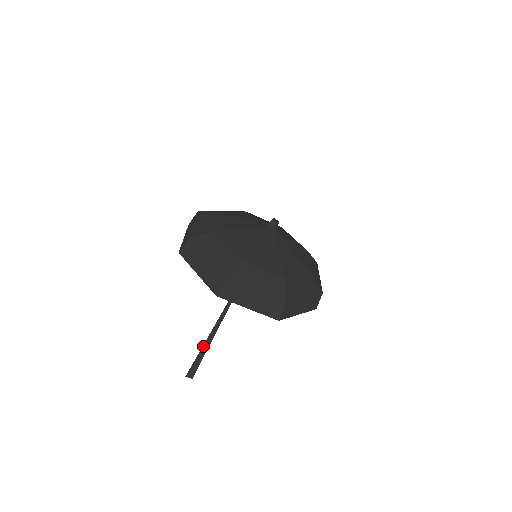
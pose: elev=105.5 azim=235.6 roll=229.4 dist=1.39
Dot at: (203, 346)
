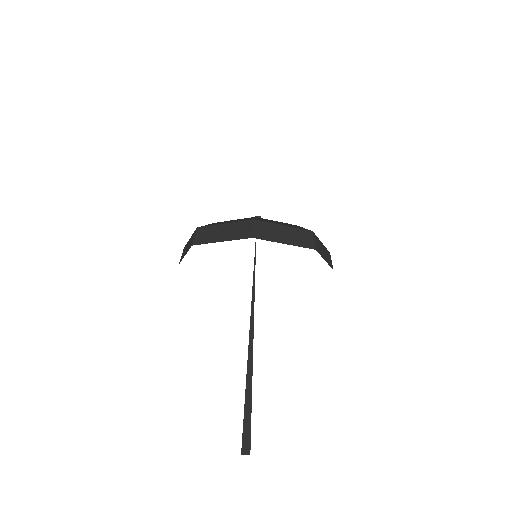
Dot at: (245, 391)
